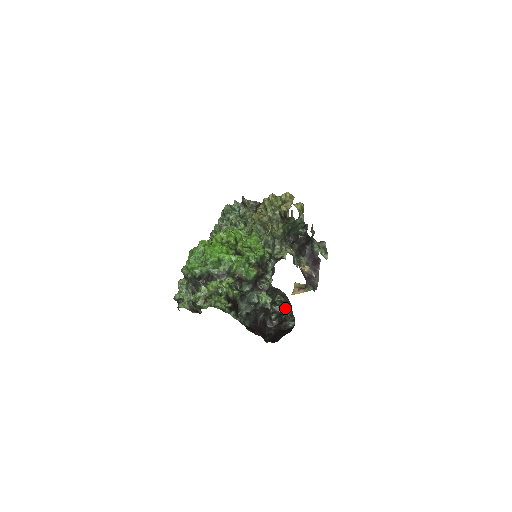
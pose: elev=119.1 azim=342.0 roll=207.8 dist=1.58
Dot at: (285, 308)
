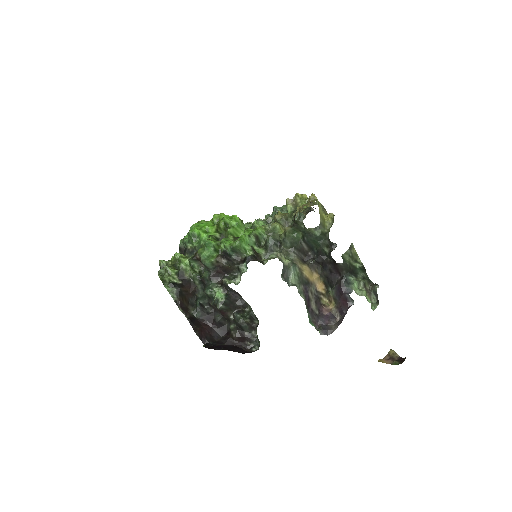
Dot at: (248, 323)
